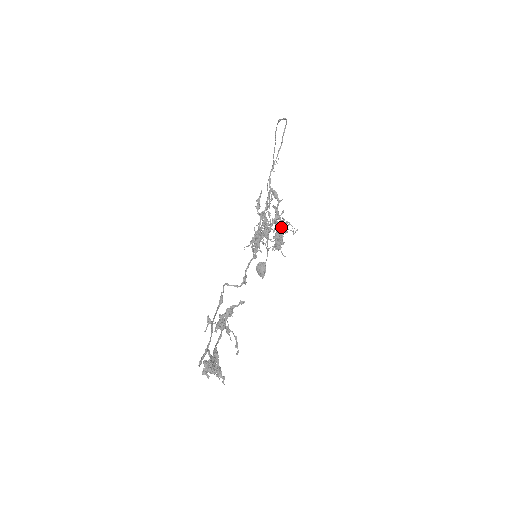
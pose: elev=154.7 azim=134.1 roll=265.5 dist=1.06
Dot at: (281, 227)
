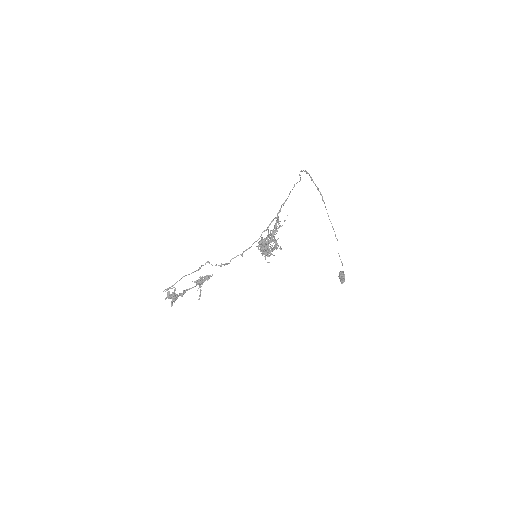
Dot at: (276, 243)
